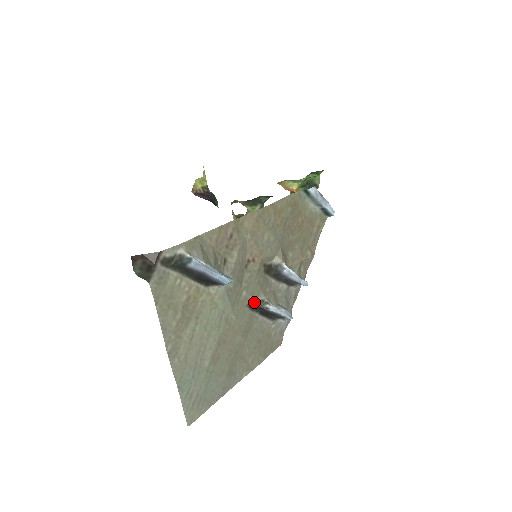
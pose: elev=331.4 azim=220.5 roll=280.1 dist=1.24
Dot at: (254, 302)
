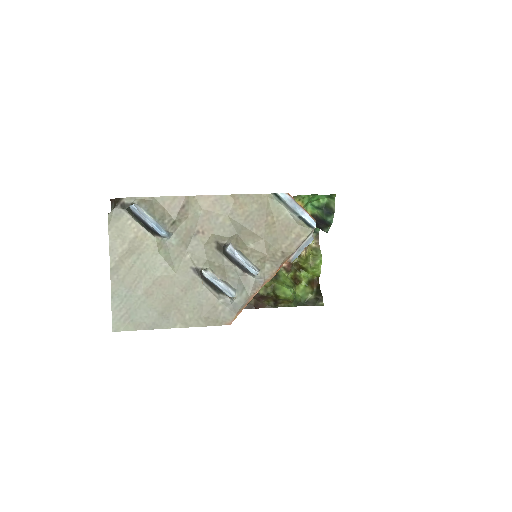
Dot at: (199, 268)
